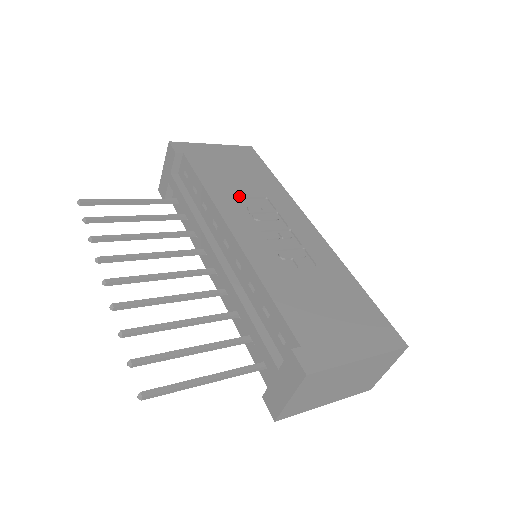
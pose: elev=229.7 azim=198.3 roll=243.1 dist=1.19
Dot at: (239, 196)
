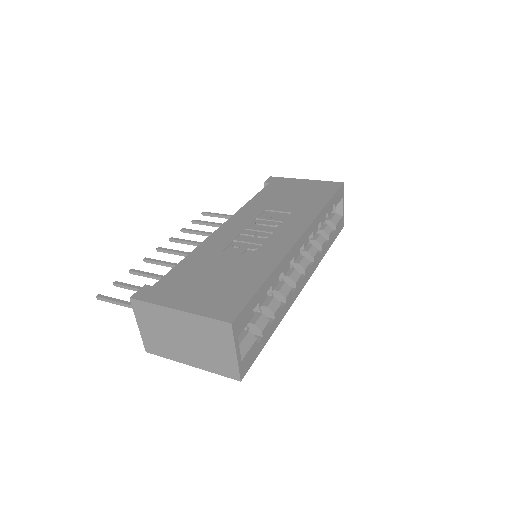
Dot at: (267, 209)
